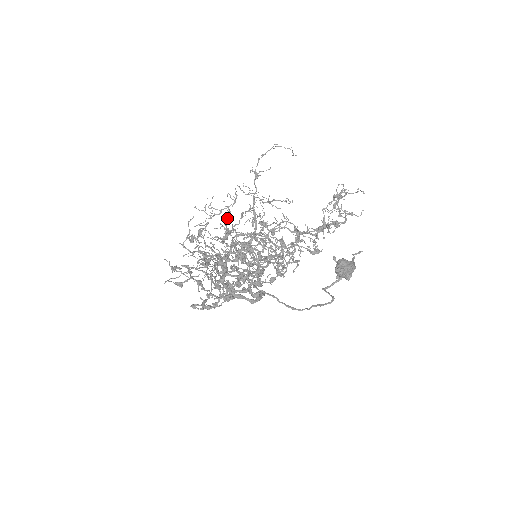
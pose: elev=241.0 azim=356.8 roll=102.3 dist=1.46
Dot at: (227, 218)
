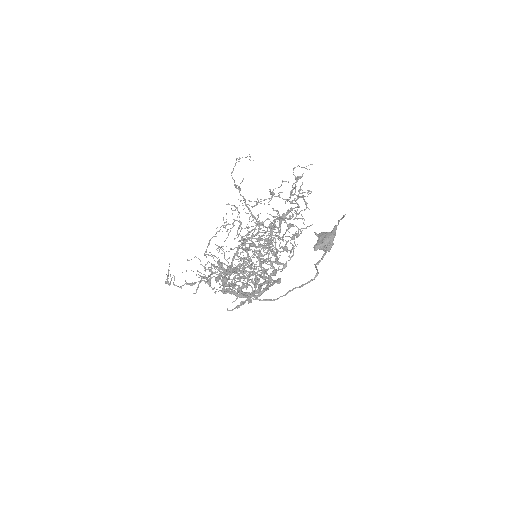
Dot at: (239, 228)
